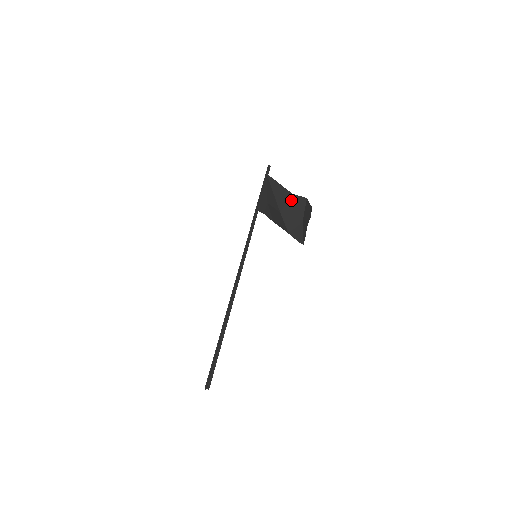
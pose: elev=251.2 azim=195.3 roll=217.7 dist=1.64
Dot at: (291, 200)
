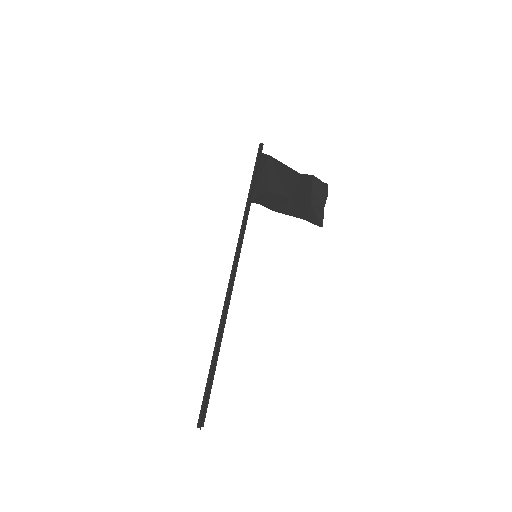
Dot at: (300, 181)
